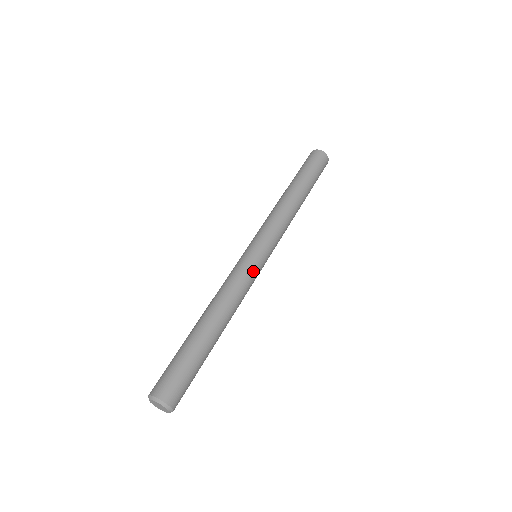
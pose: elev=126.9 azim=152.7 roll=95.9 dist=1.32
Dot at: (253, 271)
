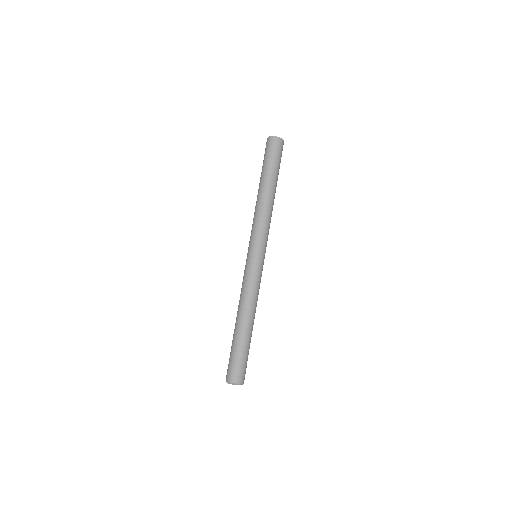
Dot at: (261, 273)
